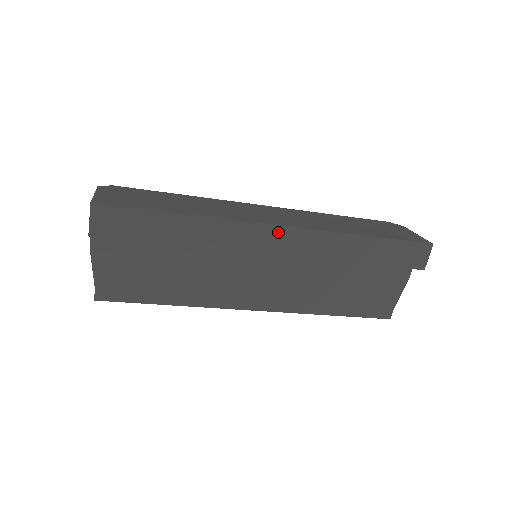
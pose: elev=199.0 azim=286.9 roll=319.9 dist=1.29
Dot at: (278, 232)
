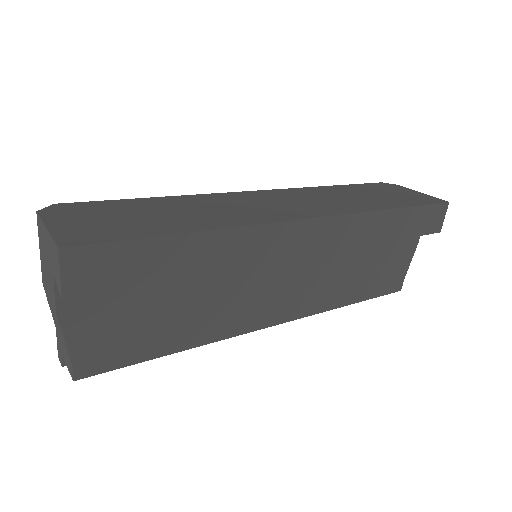
Dot at: (308, 227)
